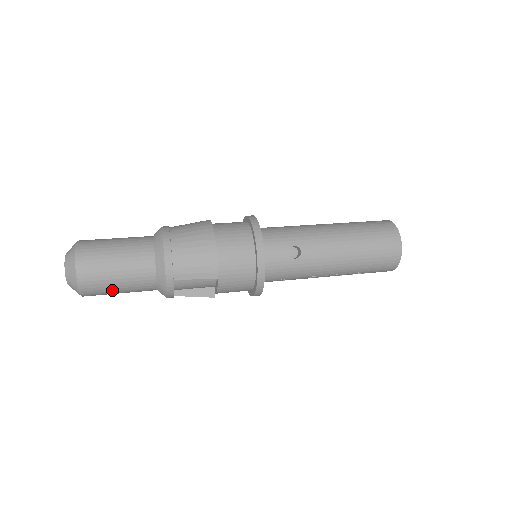
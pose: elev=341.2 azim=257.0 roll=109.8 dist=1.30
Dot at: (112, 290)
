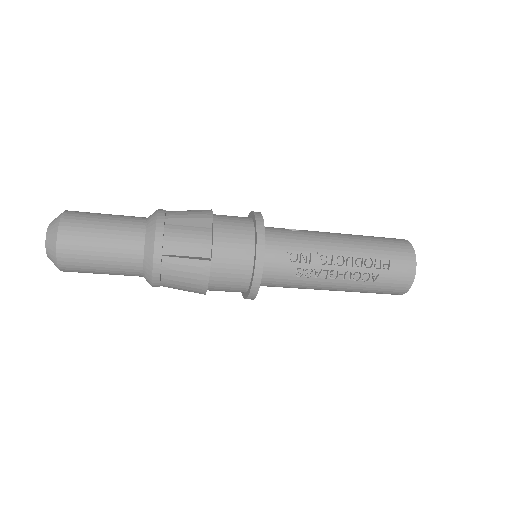
Dot at: (94, 232)
